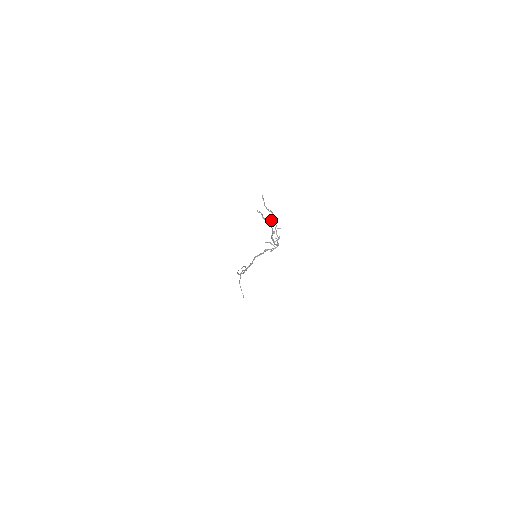
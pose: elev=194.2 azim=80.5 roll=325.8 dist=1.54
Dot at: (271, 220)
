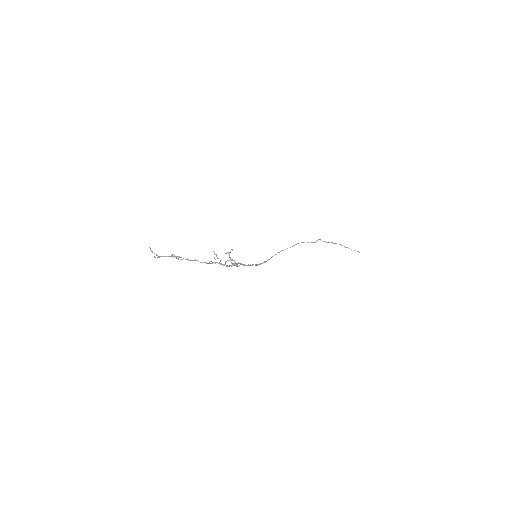
Dot at: occluded
